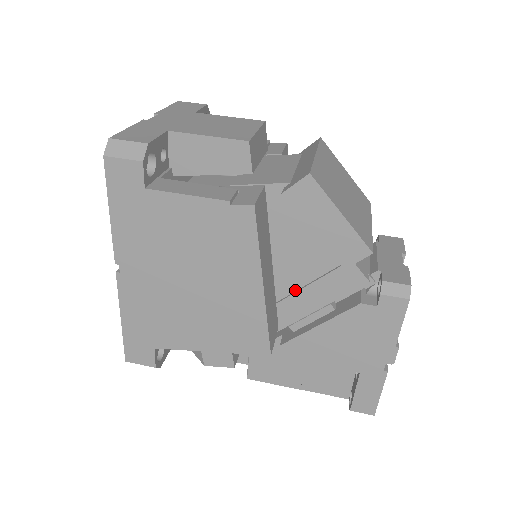
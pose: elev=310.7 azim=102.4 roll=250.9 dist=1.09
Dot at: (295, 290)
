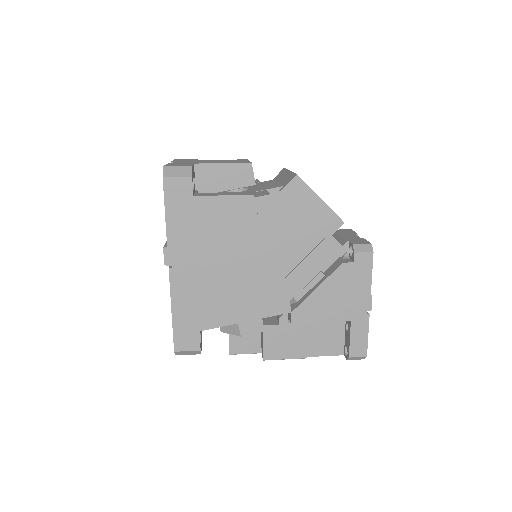
Dot at: (295, 267)
